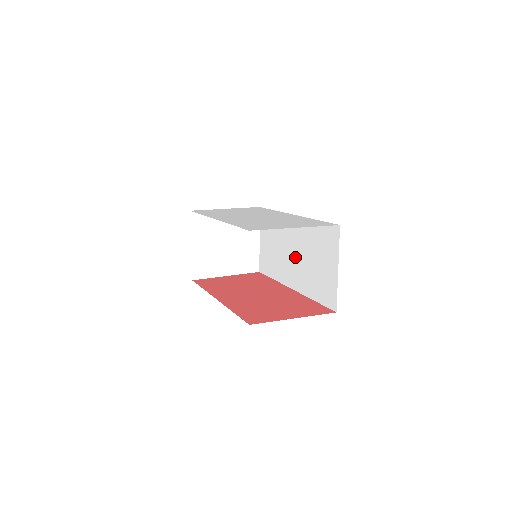
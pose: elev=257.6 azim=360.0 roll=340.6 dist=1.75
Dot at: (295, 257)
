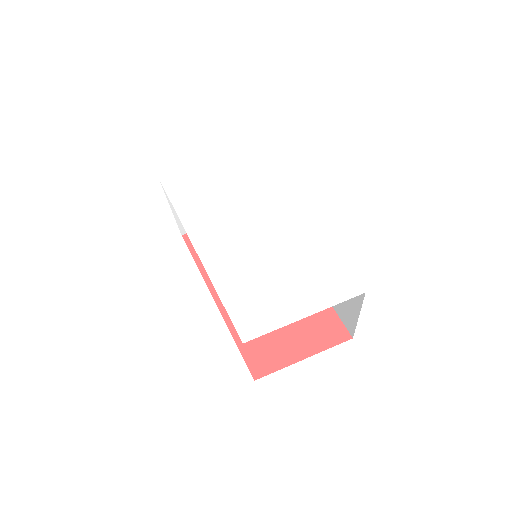
Dot at: occluded
